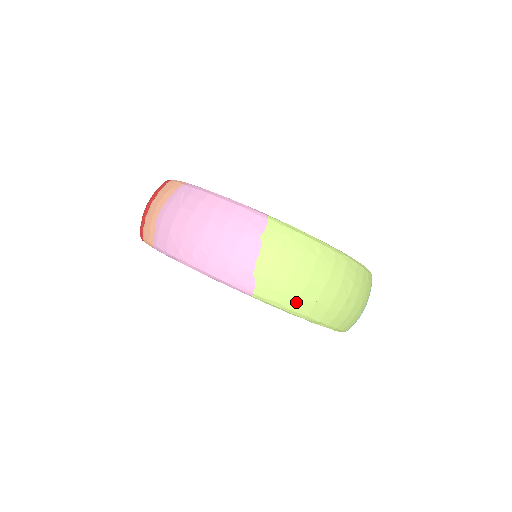
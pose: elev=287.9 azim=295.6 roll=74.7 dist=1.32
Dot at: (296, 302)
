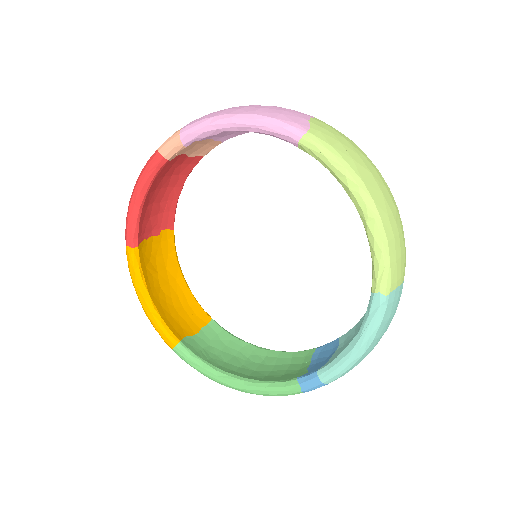
Dot at: (352, 158)
